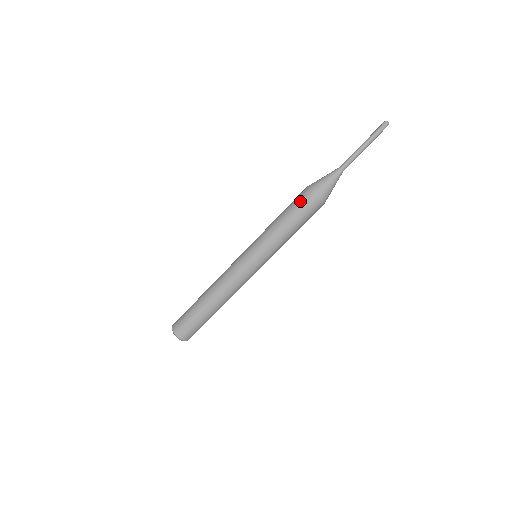
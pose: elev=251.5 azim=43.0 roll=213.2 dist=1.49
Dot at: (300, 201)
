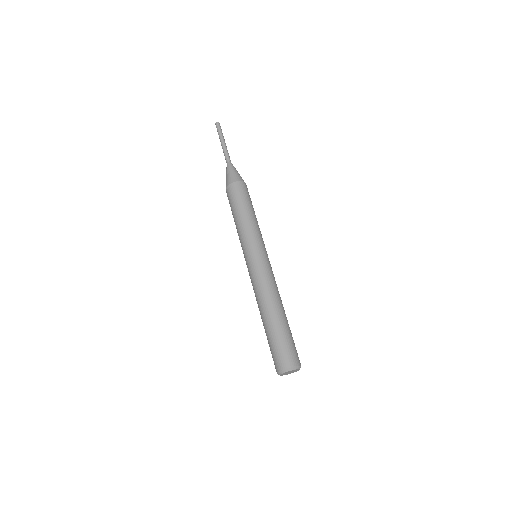
Dot at: (236, 193)
